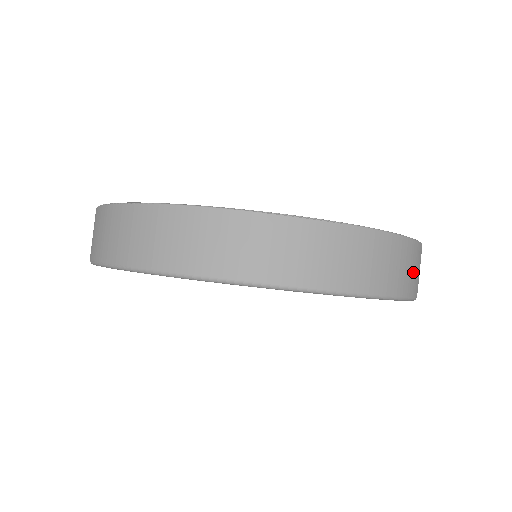
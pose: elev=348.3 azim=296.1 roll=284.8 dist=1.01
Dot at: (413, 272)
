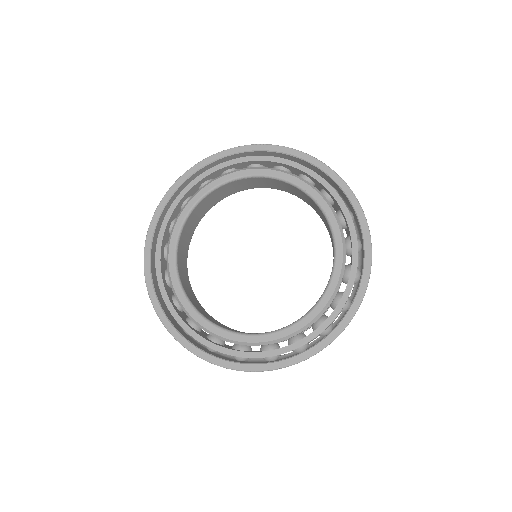
Dot at: occluded
